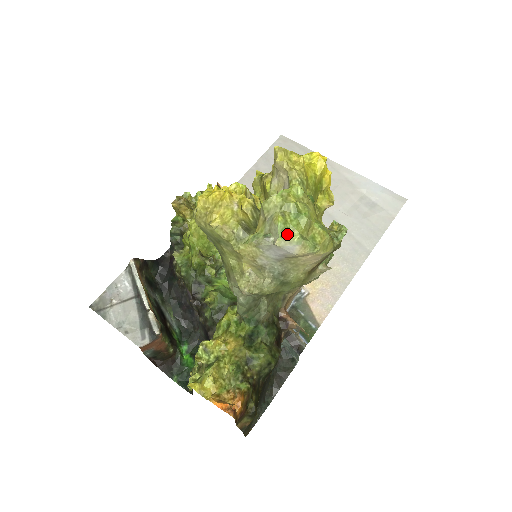
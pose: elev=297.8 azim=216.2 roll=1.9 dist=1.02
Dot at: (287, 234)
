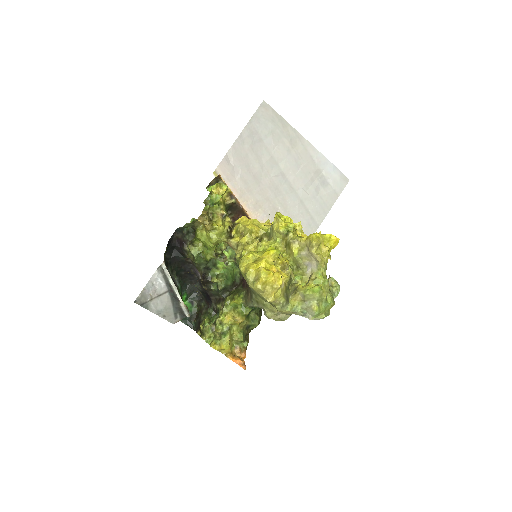
Dot at: (318, 316)
